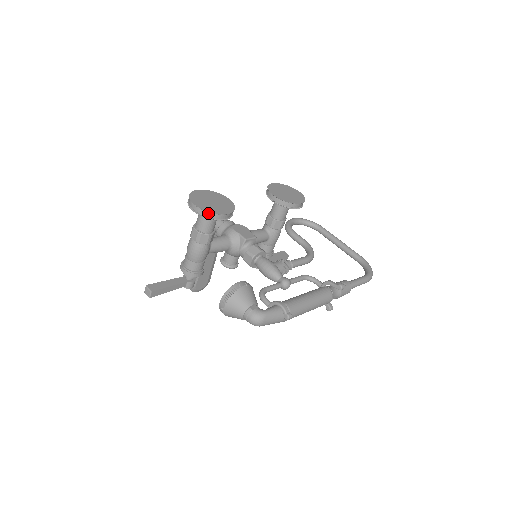
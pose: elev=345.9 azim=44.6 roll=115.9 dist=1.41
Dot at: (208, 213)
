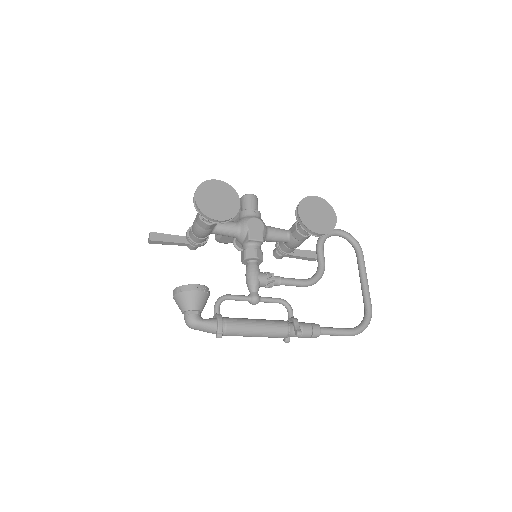
Dot at: (202, 212)
